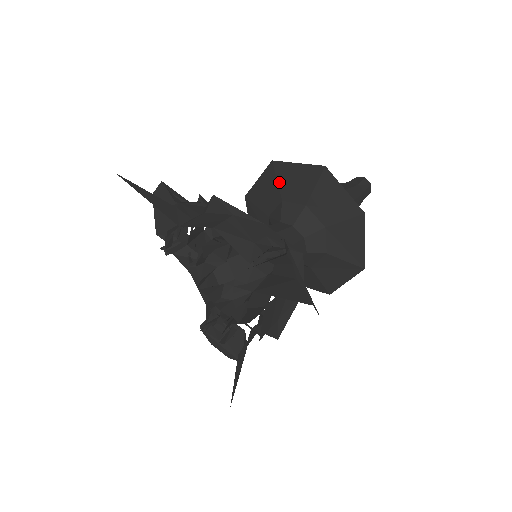
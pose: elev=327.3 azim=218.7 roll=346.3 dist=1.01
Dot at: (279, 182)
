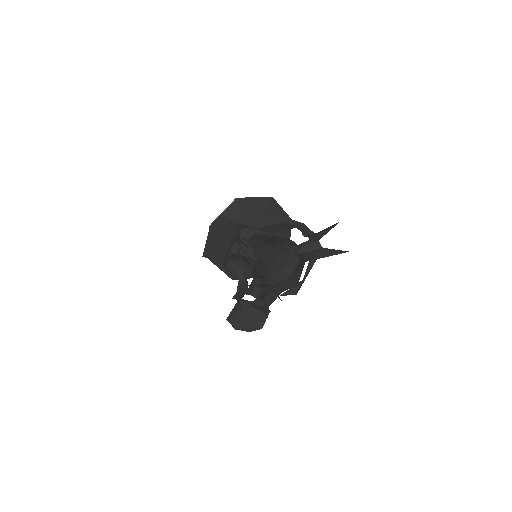
Dot at: (243, 211)
